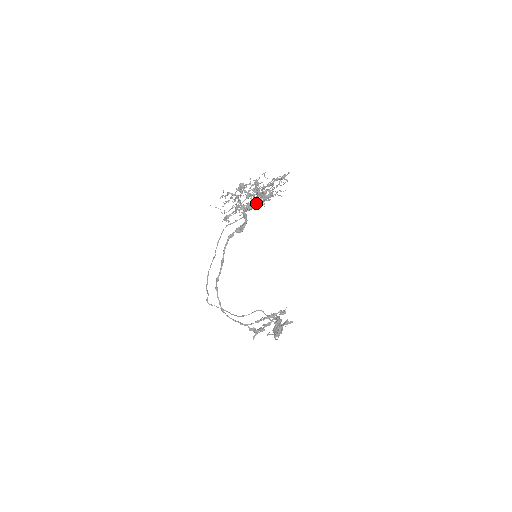
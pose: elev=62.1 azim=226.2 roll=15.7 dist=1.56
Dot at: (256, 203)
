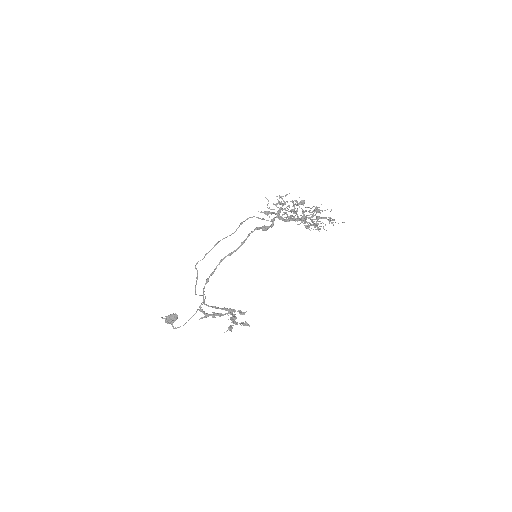
Dot at: occluded
